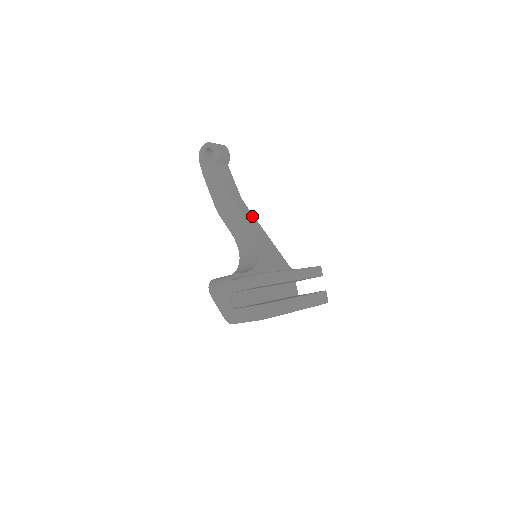
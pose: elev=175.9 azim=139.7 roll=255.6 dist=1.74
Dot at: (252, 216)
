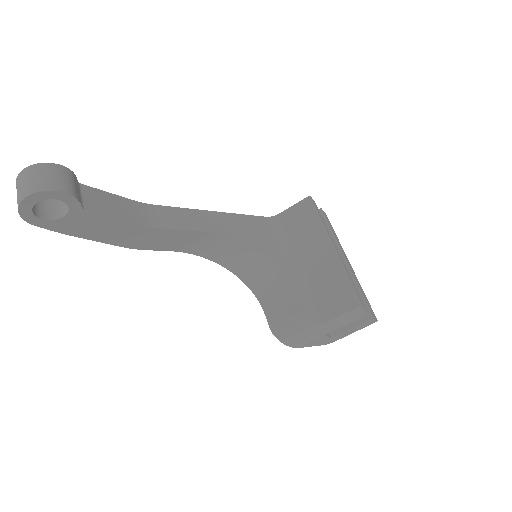
Dot at: (181, 211)
